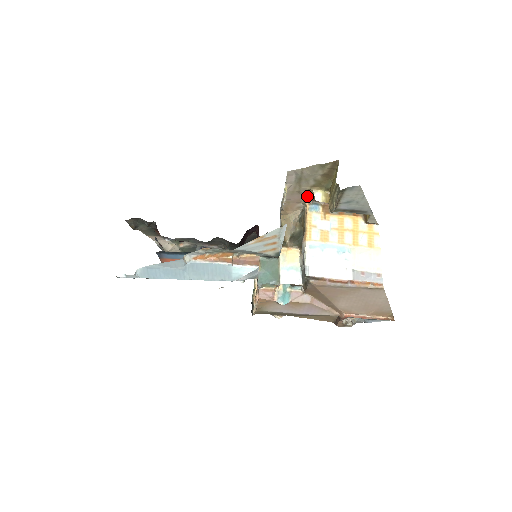
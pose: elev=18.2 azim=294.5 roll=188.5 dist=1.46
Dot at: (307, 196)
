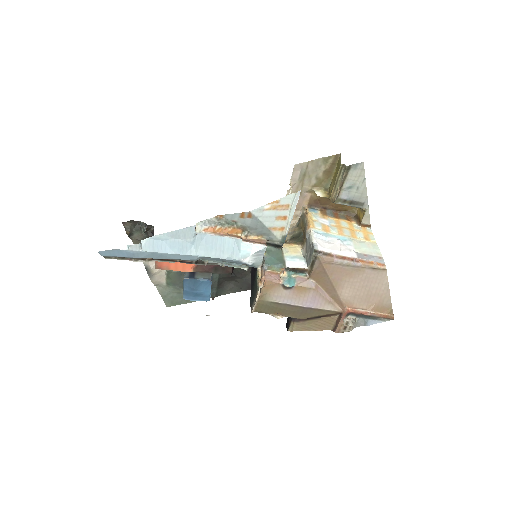
Dot at: (306, 200)
